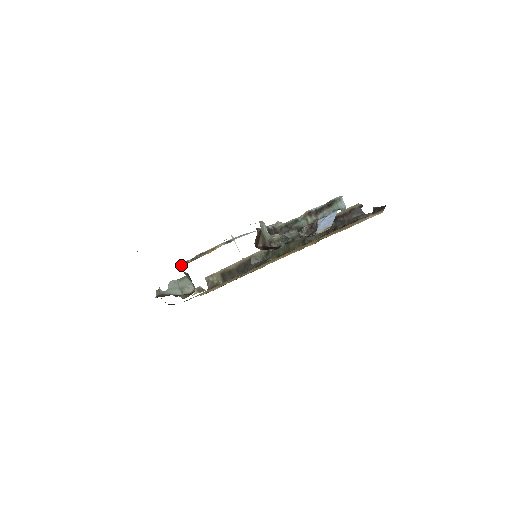
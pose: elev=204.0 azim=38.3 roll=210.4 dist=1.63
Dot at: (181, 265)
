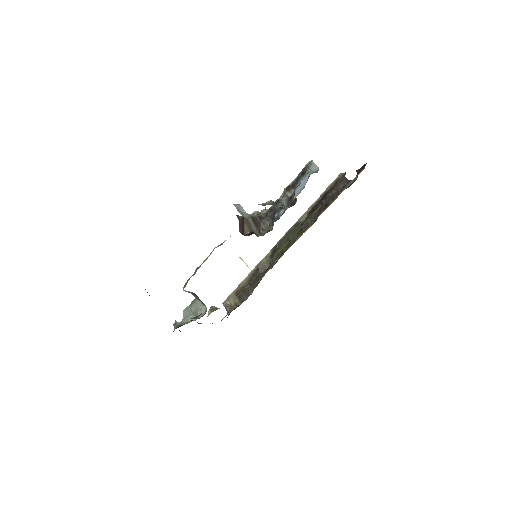
Dot at: (184, 285)
